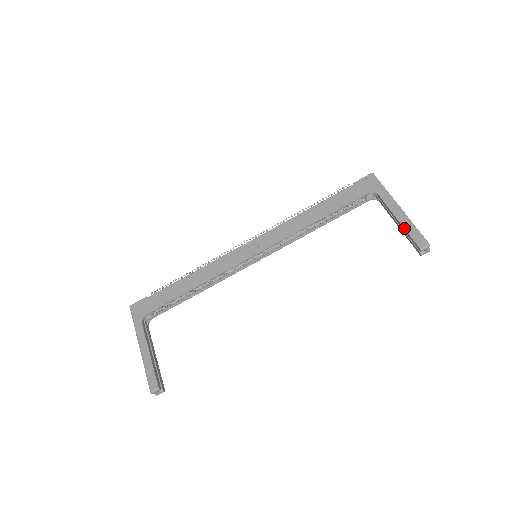
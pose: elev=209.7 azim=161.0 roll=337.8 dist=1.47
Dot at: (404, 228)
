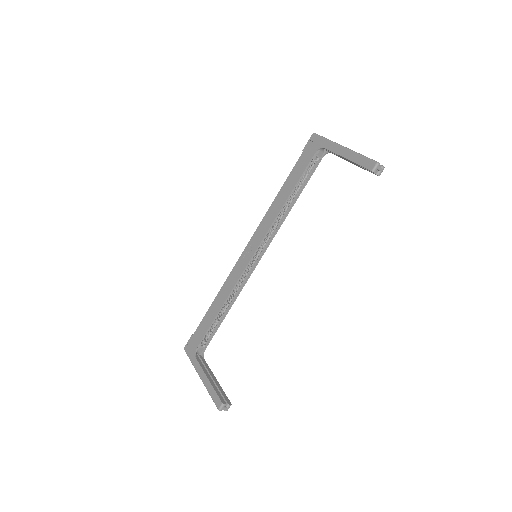
Dot at: (353, 162)
